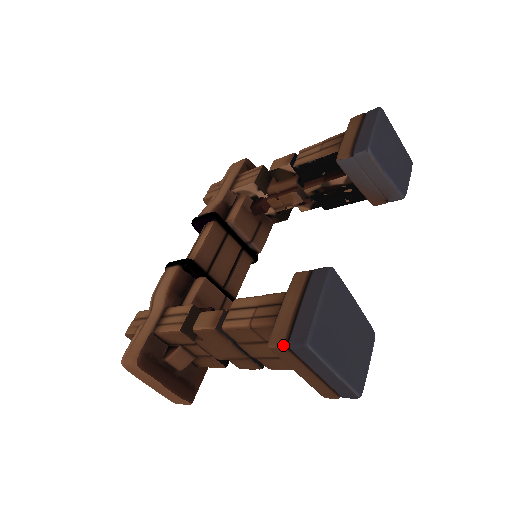
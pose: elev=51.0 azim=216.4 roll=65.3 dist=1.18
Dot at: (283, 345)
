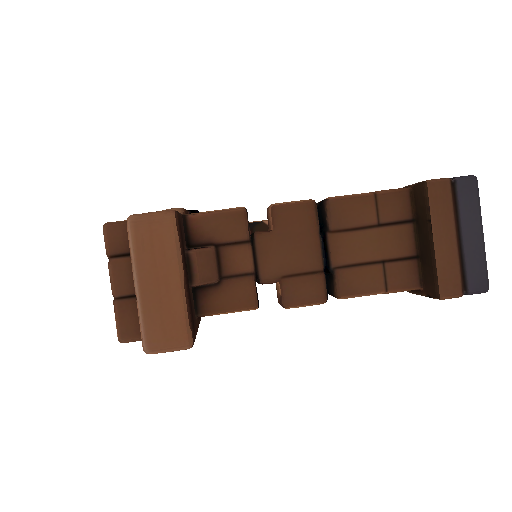
Dot at: (448, 178)
